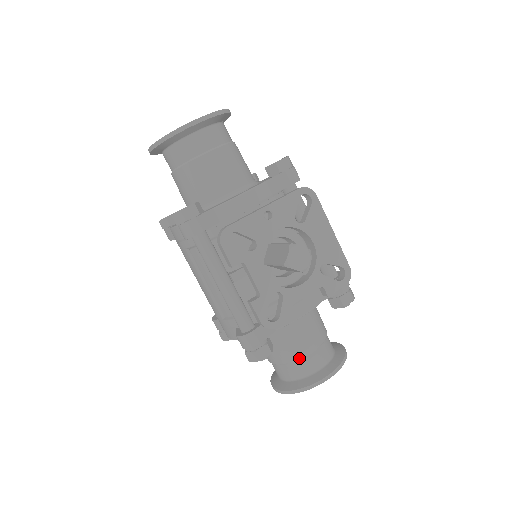
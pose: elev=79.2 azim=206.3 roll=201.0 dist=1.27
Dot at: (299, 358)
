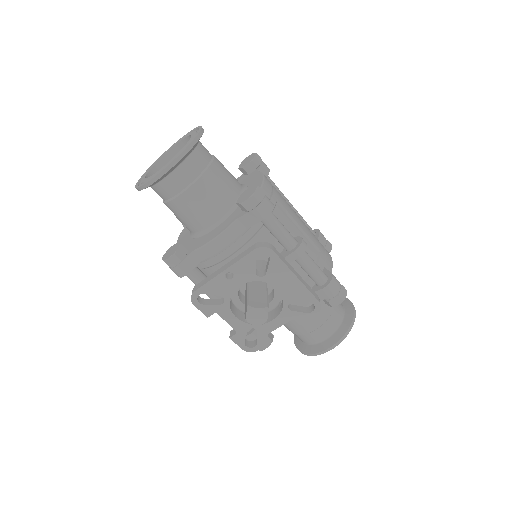
Dot at: (304, 334)
